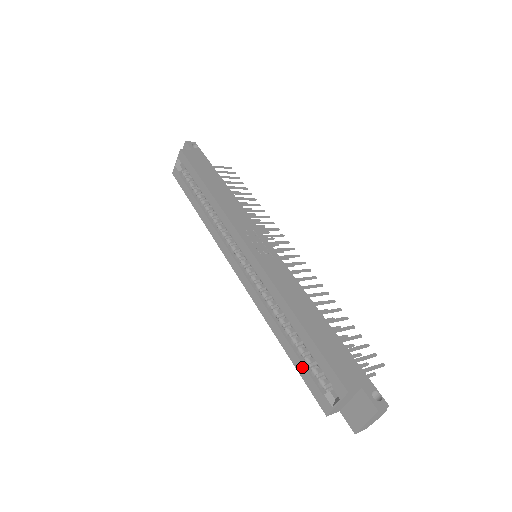
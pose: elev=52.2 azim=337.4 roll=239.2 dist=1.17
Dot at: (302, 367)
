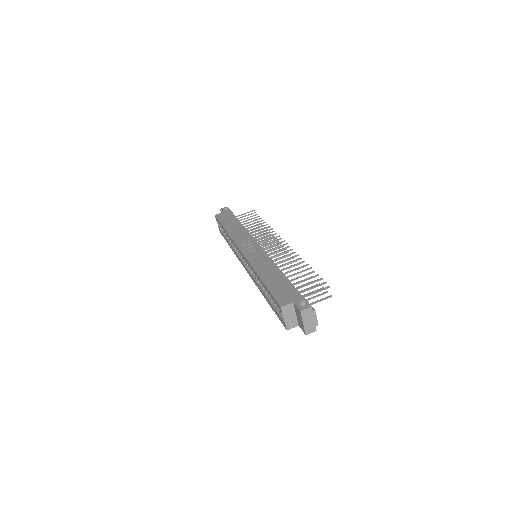
Dot at: (273, 308)
